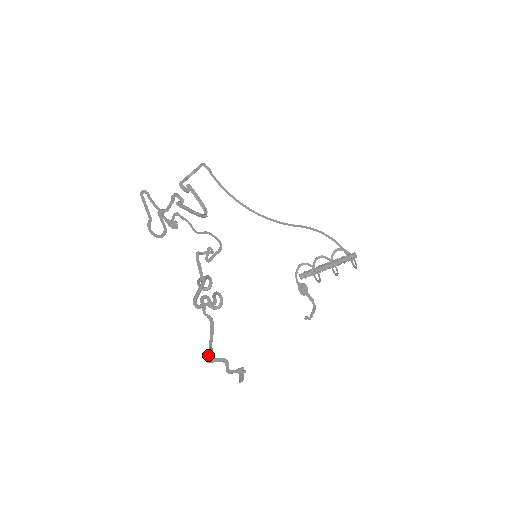
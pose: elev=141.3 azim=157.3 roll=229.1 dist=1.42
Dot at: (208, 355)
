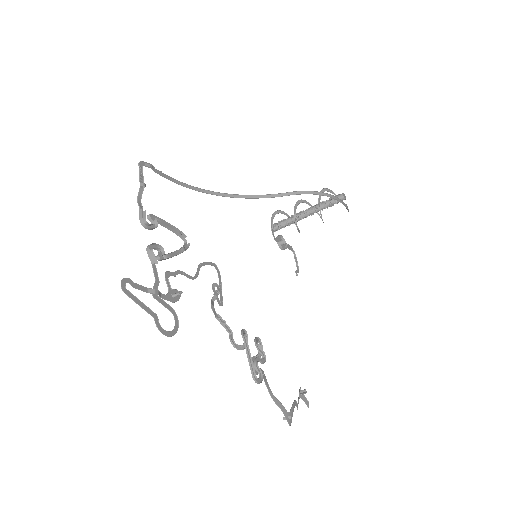
Dot at: (285, 415)
